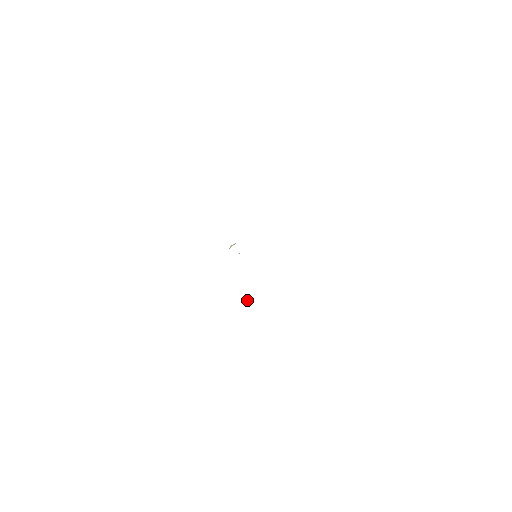
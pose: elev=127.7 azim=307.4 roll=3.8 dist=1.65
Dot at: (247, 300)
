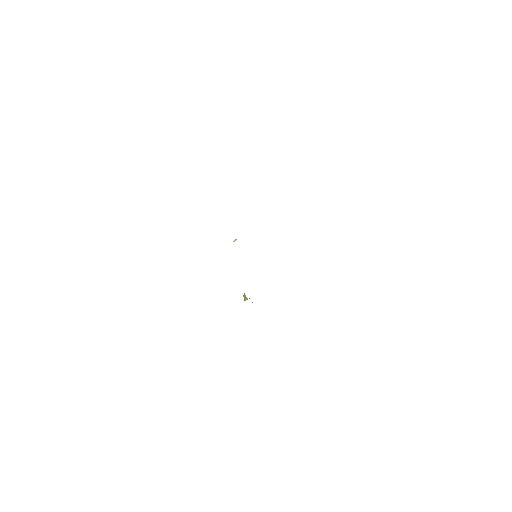
Dot at: (249, 298)
